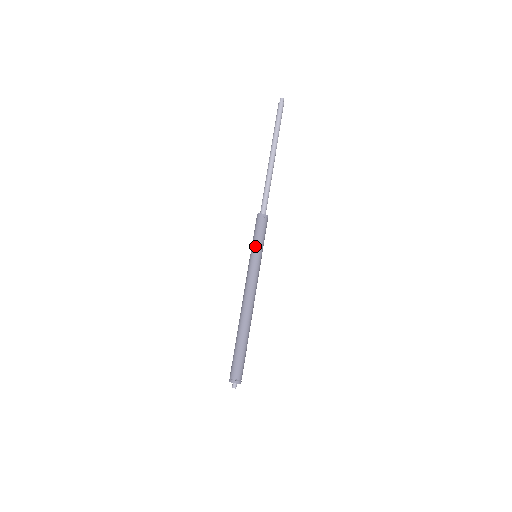
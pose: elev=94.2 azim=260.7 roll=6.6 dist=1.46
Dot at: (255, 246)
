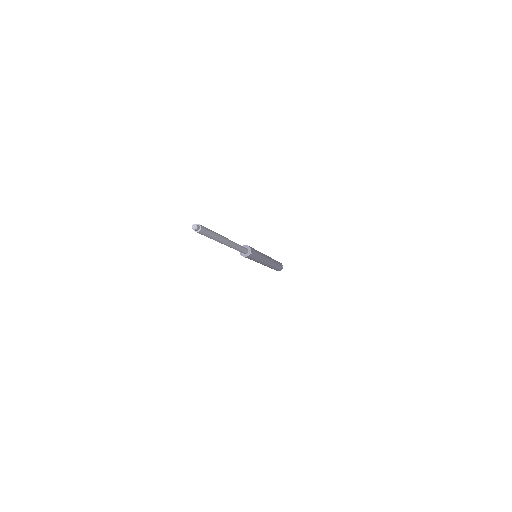
Dot at: occluded
